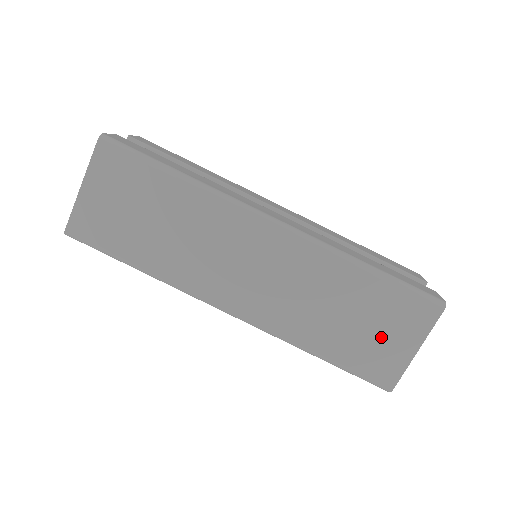
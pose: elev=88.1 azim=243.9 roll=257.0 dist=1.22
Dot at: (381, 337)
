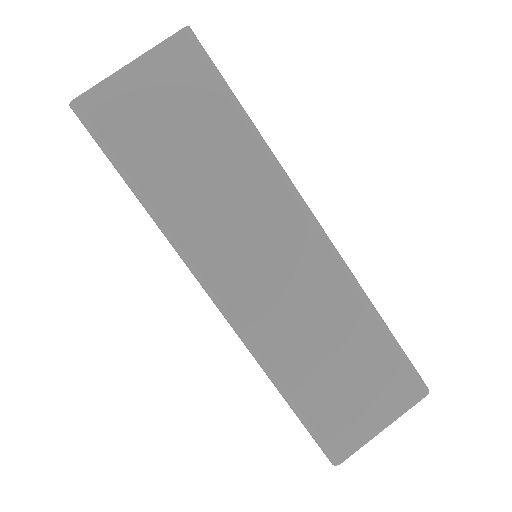
Dot at: (358, 399)
